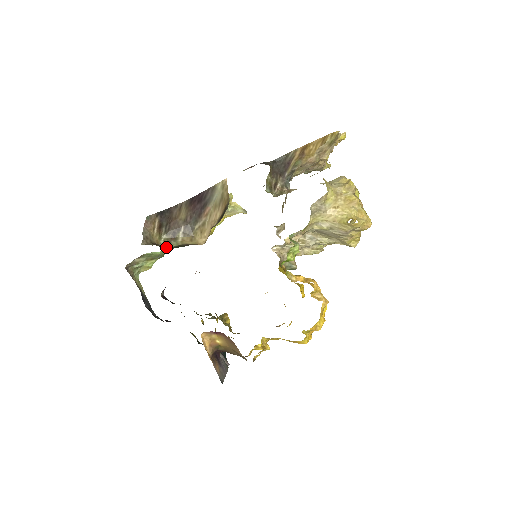
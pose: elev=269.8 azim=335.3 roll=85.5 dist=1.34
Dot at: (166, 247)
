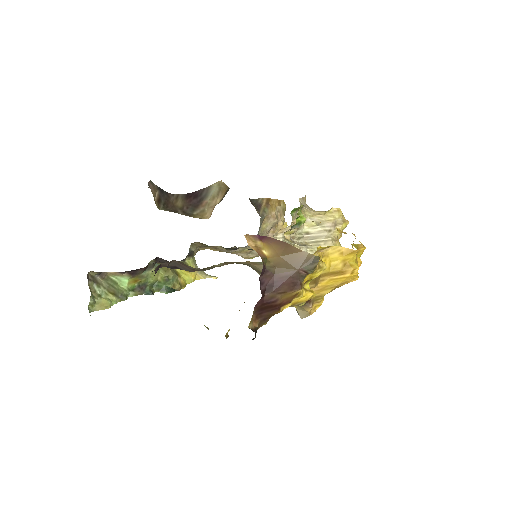
Dot at: occluded
